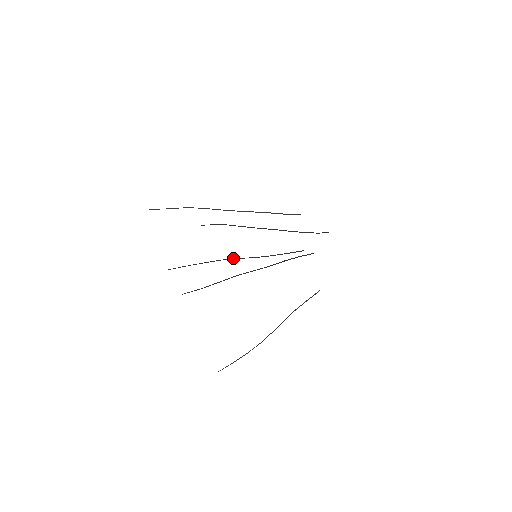
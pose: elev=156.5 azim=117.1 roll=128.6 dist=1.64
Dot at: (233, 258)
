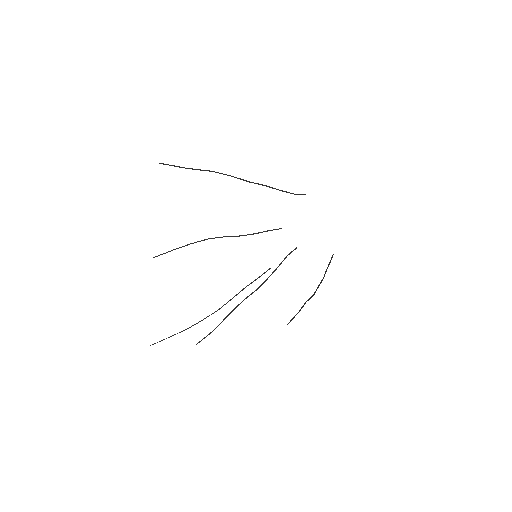
Dot at: occluded
